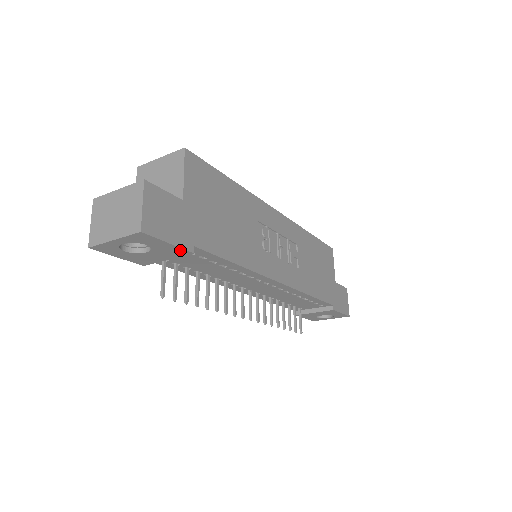
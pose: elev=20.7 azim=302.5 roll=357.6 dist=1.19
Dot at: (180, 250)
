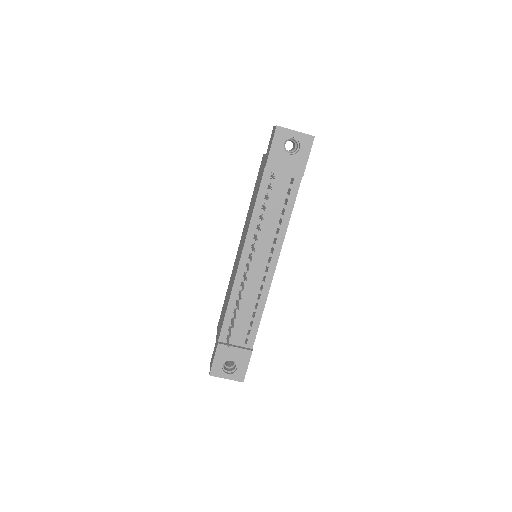
Dot at: (303, 167)
